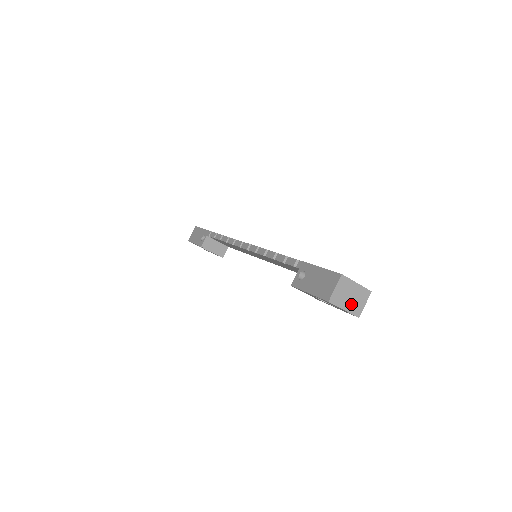
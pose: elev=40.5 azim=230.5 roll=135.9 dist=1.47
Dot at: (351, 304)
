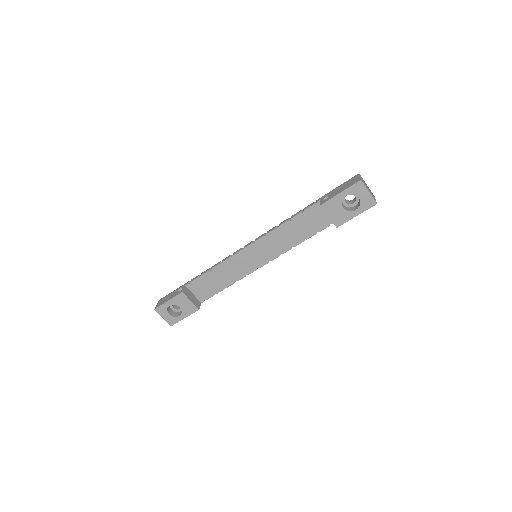
Dot at: (370, 193)
